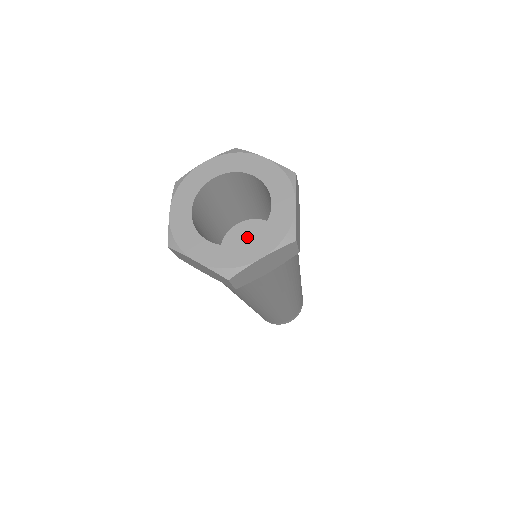
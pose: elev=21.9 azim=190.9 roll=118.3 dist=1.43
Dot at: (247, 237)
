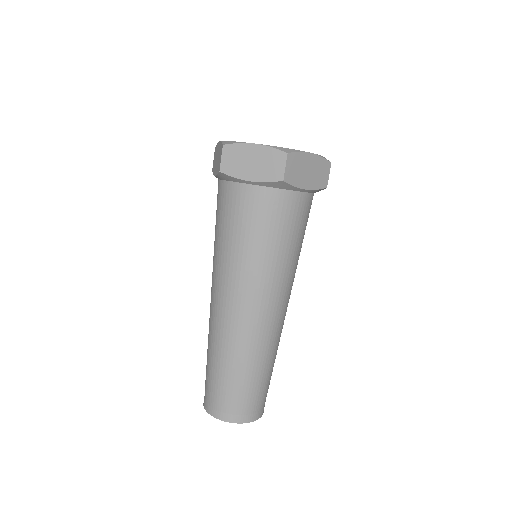
Dot at: occluded
